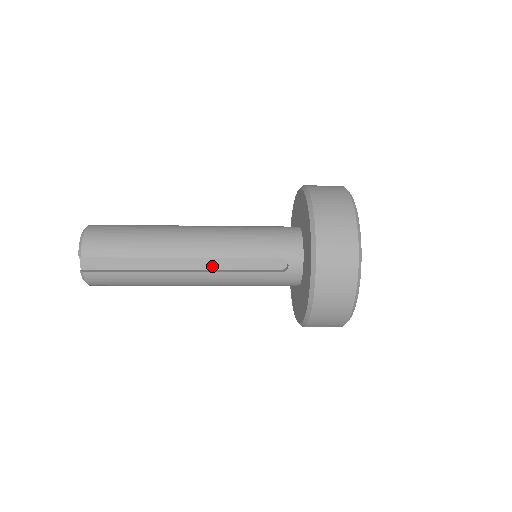
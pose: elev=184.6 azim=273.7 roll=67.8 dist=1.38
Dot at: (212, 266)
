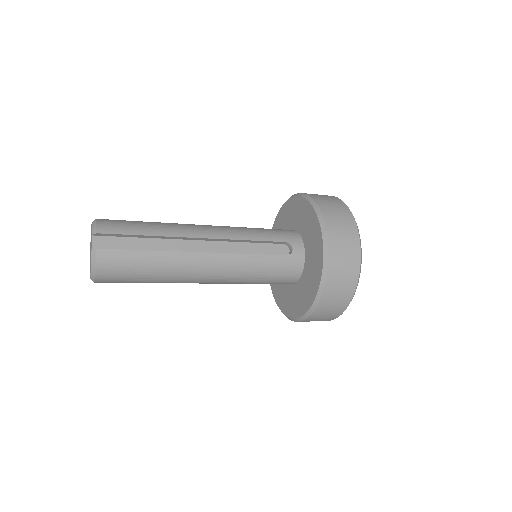
Dot at: (224, 251)
